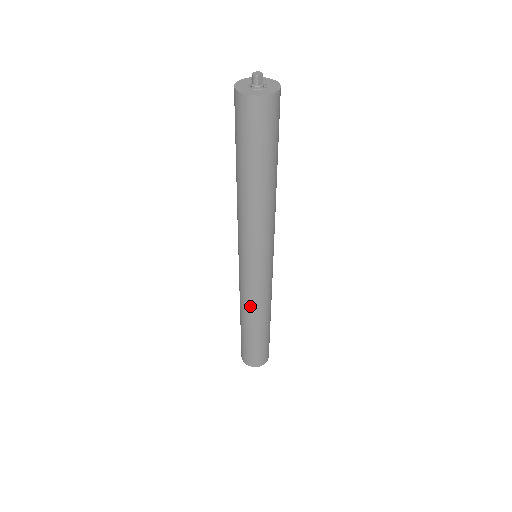
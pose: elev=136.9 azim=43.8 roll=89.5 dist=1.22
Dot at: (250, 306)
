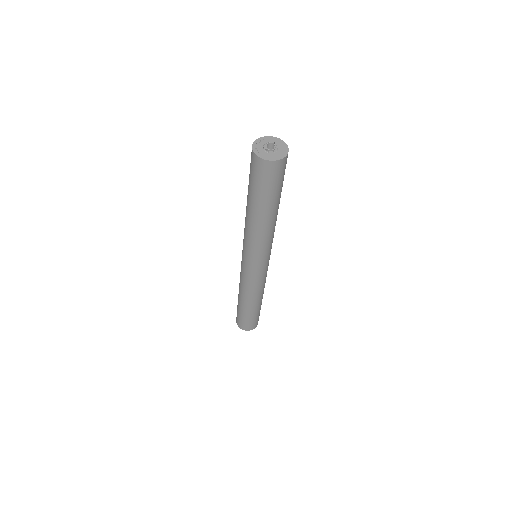
Dot at: (256, 292)
